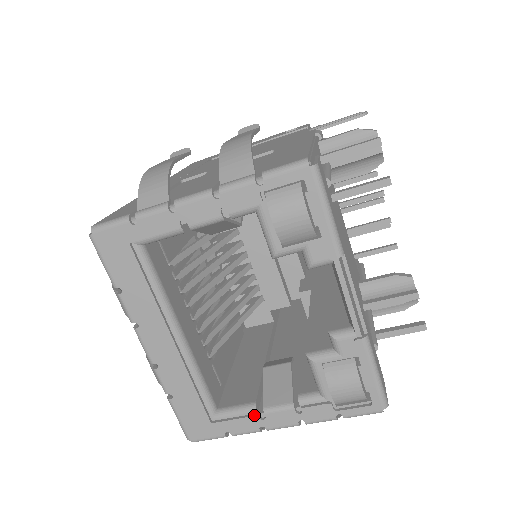
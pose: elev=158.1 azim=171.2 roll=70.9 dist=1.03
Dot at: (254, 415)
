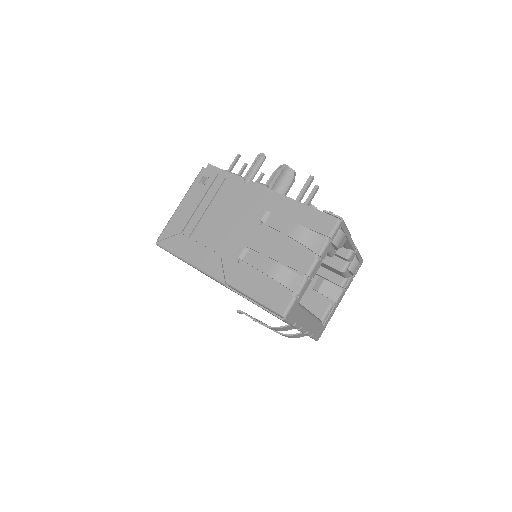
Dot at: (334, 307)
